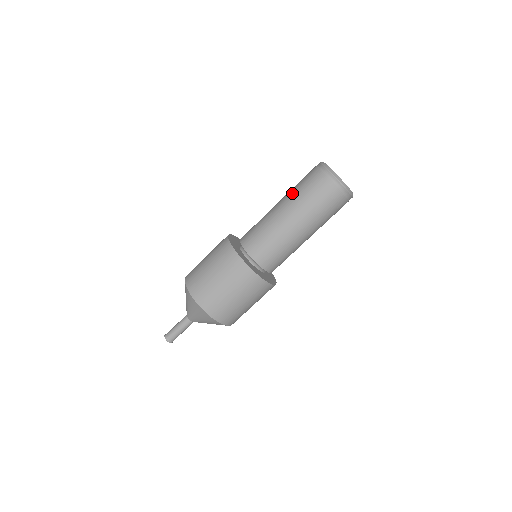
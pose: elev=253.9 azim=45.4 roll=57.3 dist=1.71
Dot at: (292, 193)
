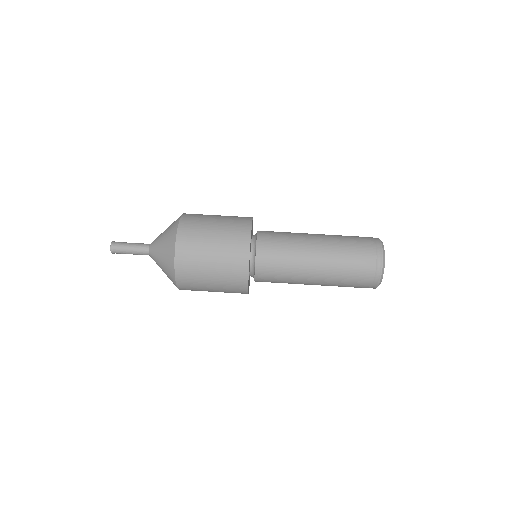
Dot at: occluded
